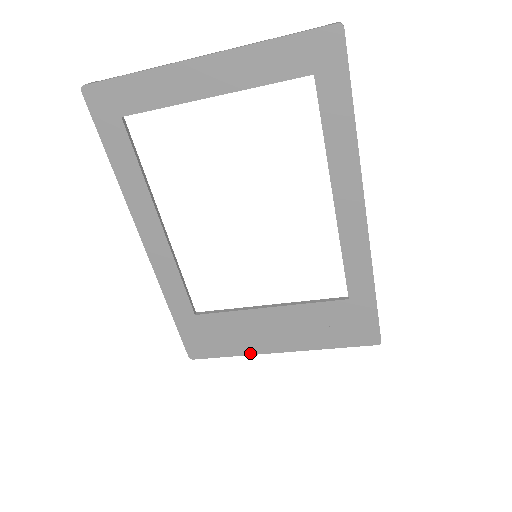
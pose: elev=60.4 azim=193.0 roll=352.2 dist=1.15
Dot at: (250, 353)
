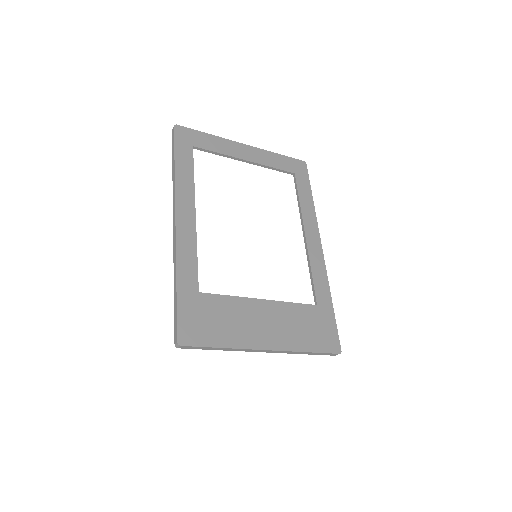
Dot at: (240, 346)
